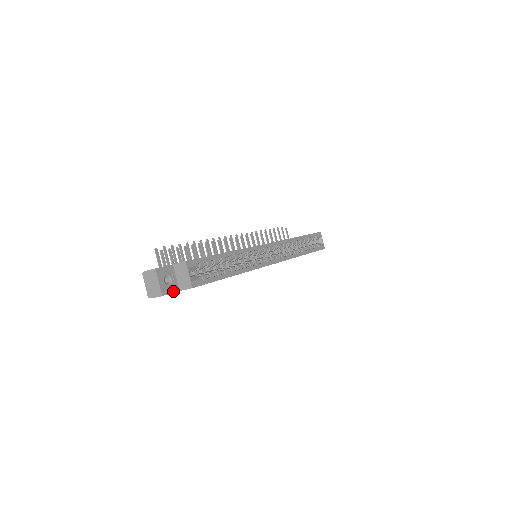
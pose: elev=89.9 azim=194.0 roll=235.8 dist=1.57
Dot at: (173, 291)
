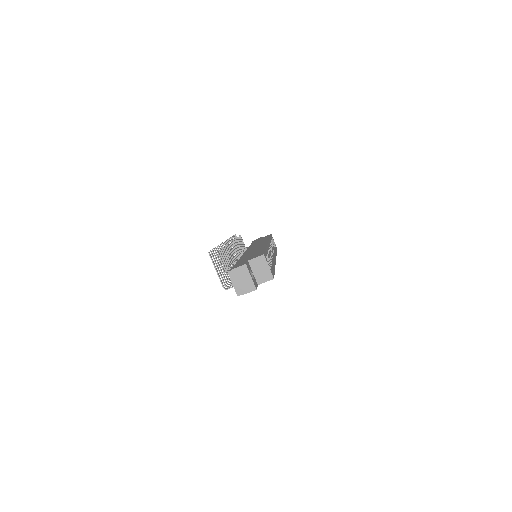
Dot at: (257, 285)
